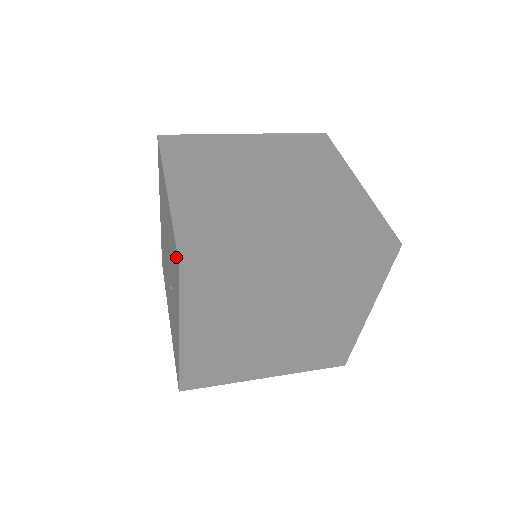
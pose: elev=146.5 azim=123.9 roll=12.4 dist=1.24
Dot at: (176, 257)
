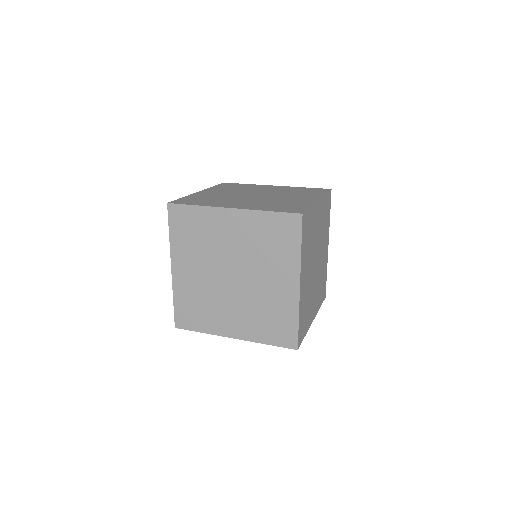
Dot at: occluded
